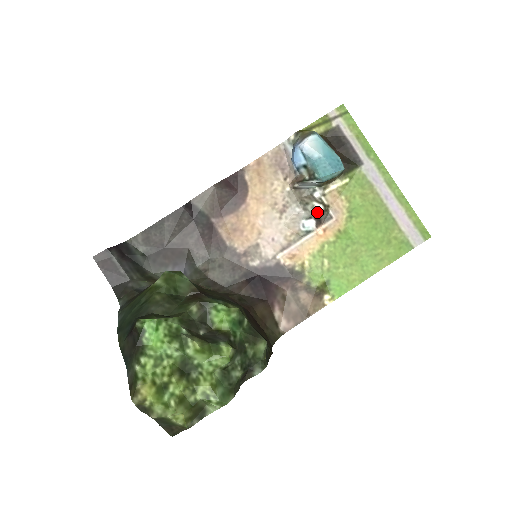
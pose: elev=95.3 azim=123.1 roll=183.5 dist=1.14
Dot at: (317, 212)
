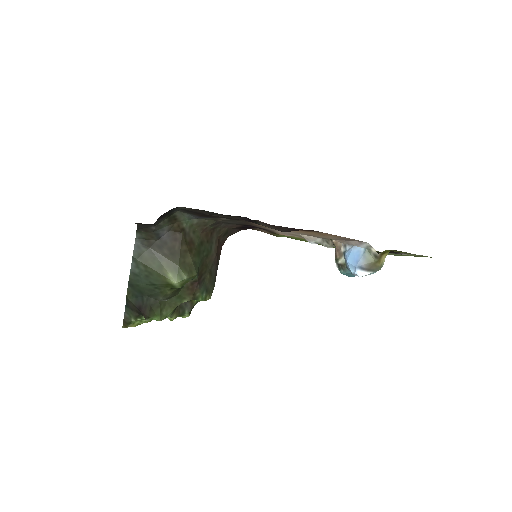
Dot at: (325, 246)
